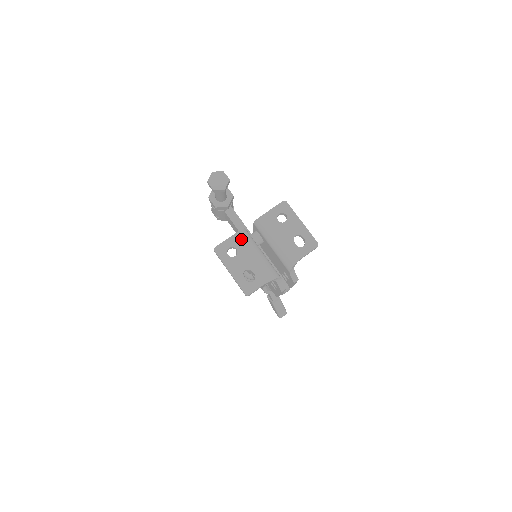
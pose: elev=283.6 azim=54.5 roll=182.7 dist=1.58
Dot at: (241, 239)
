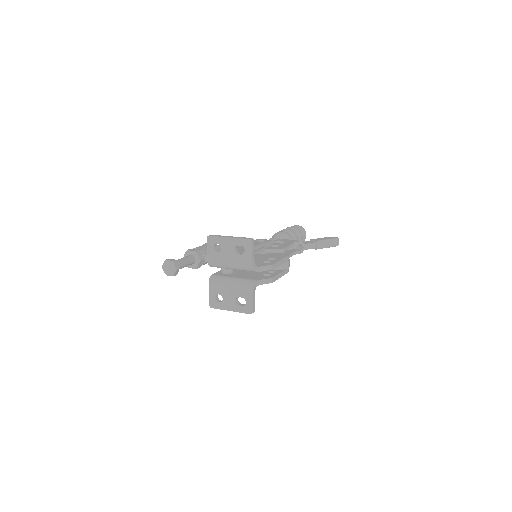
Dot at: (214, 286)
